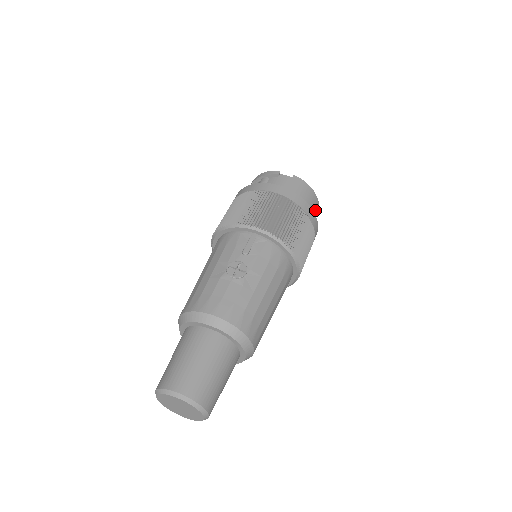
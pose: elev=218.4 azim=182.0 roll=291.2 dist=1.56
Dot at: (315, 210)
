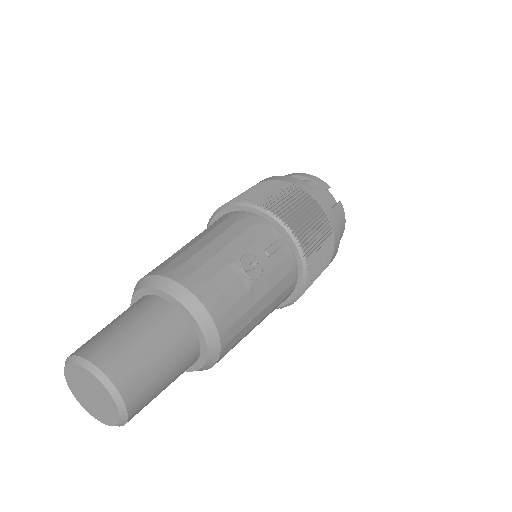
Dot at: occluded
